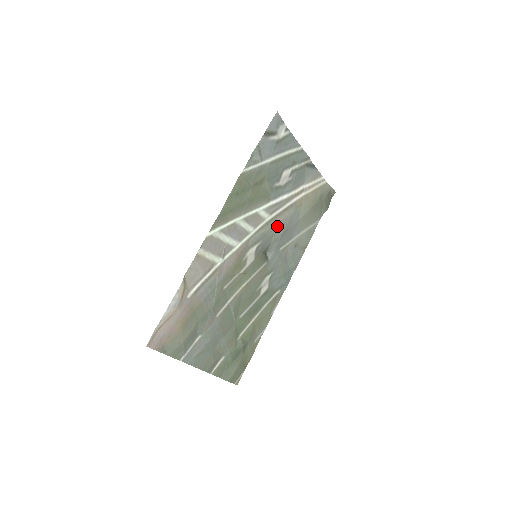
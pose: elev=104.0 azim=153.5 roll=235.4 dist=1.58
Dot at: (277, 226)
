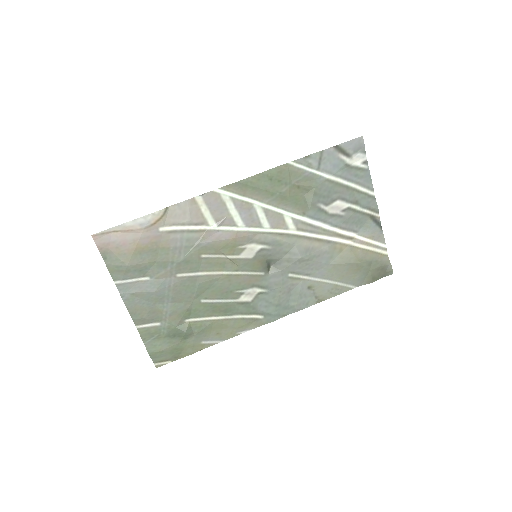
Dot at: (298, 247)
